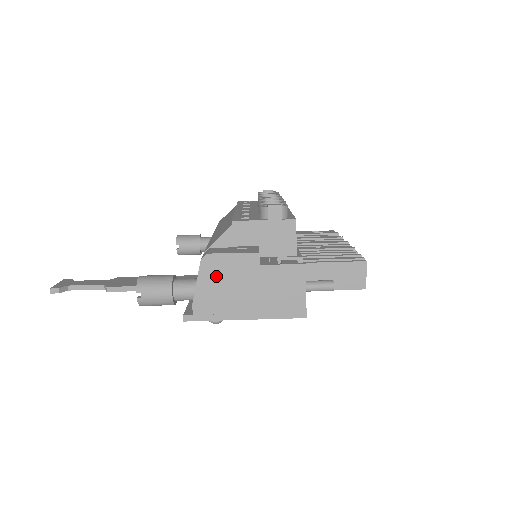
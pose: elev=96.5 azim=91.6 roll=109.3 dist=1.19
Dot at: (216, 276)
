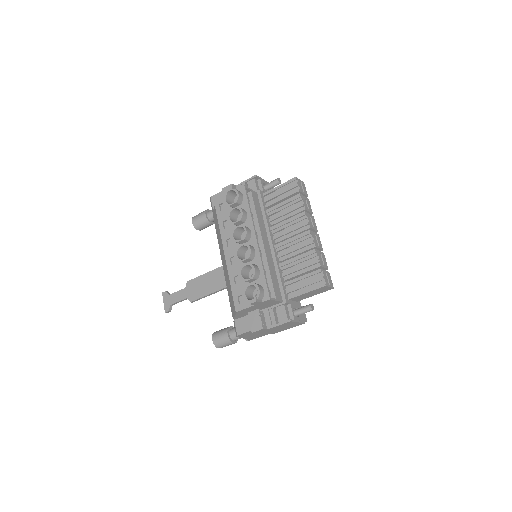
Dot at: (249, 335)
